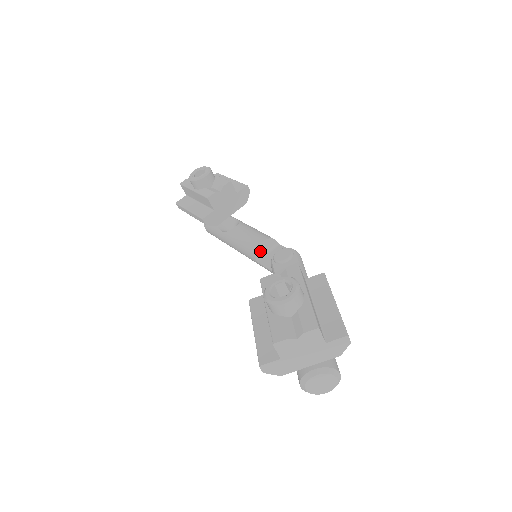
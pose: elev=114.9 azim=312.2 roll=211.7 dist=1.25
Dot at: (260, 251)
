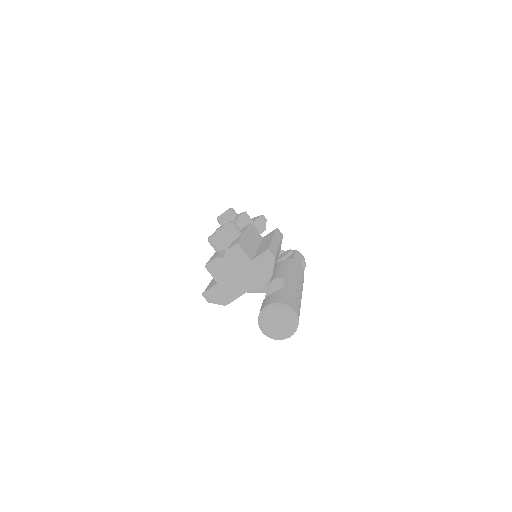
Dot at: occluded
